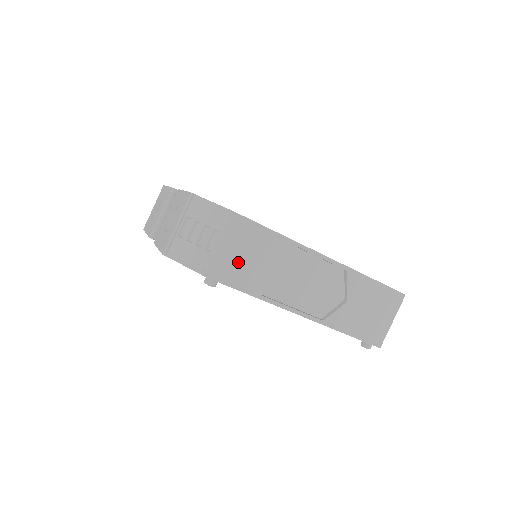
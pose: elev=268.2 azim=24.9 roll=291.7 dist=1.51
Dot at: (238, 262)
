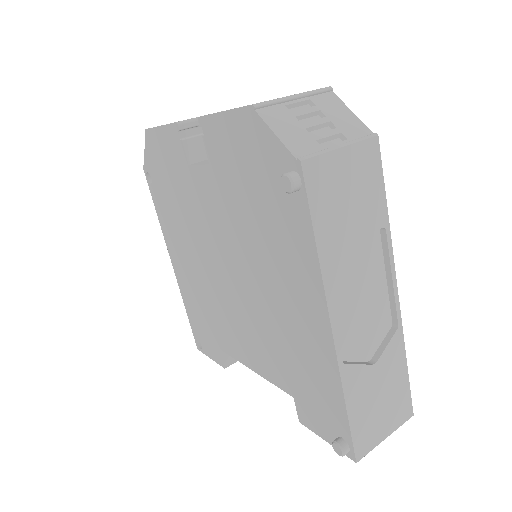
Dot at: (338, 191)
